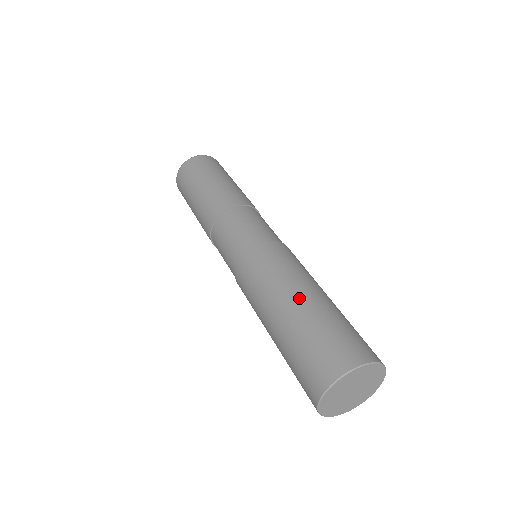
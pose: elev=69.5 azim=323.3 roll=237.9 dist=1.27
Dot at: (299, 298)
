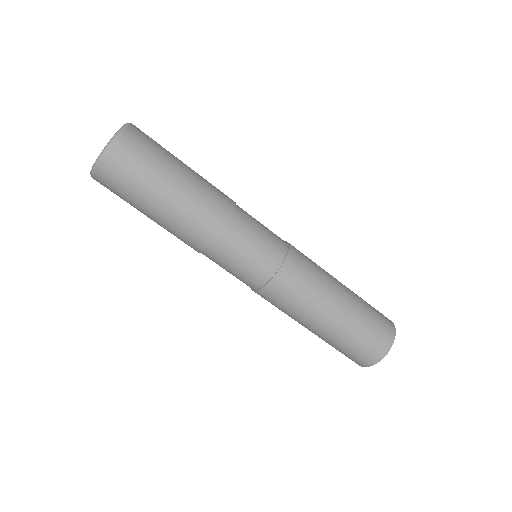
Dot at: (341, 305)
